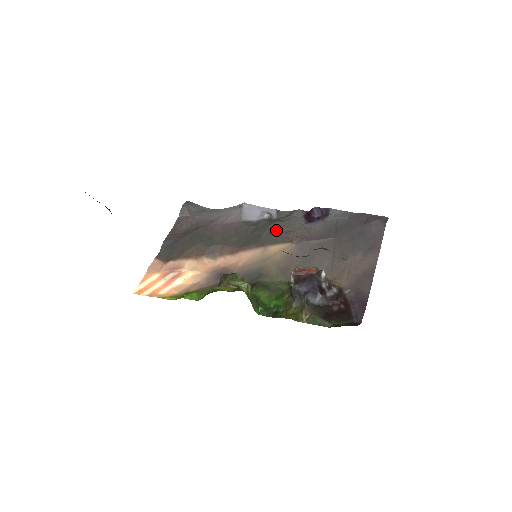
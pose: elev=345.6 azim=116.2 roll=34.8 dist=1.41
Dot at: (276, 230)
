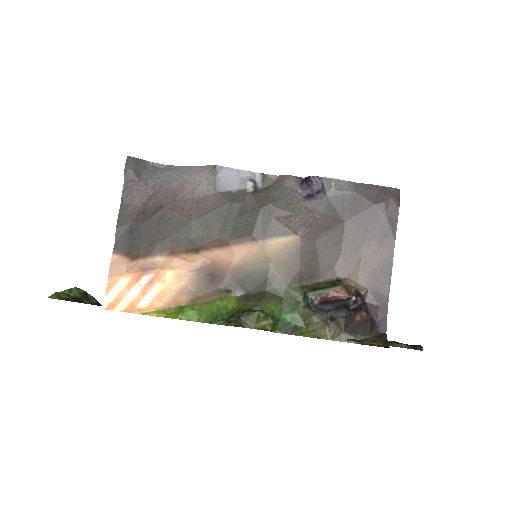
Dot at: (272, 216)
